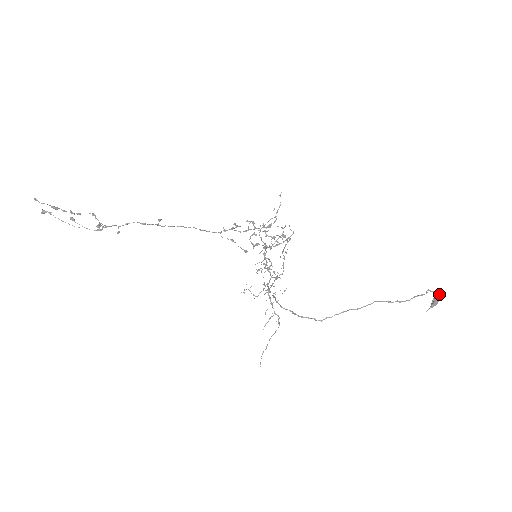
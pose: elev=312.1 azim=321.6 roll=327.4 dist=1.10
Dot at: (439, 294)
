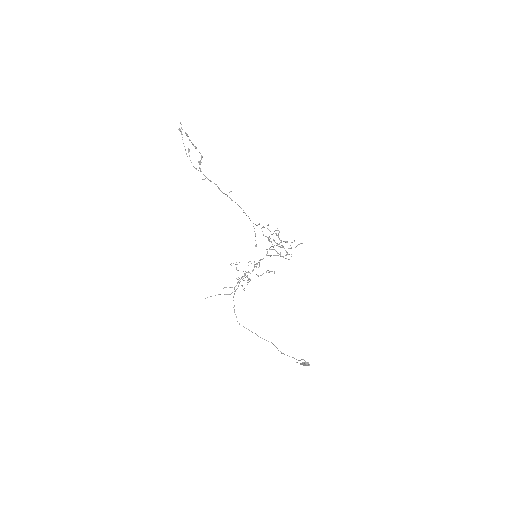
Dot at: (309, 364)
